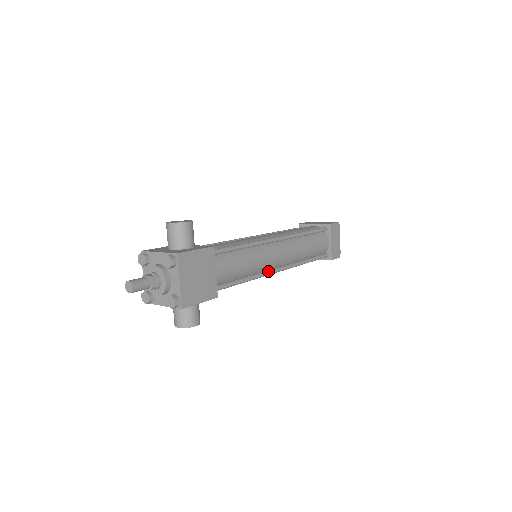
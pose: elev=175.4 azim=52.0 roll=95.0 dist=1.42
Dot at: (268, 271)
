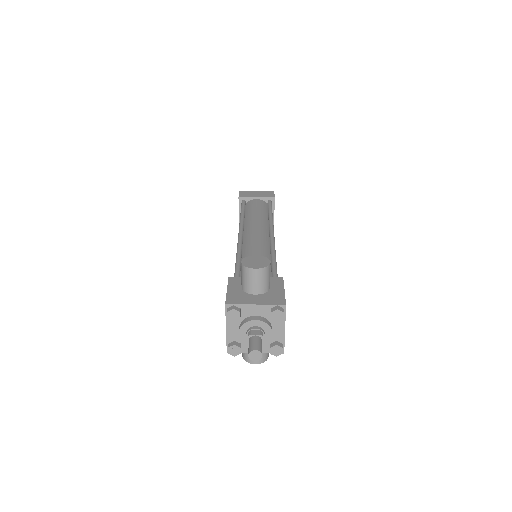
Dot at: occluded
